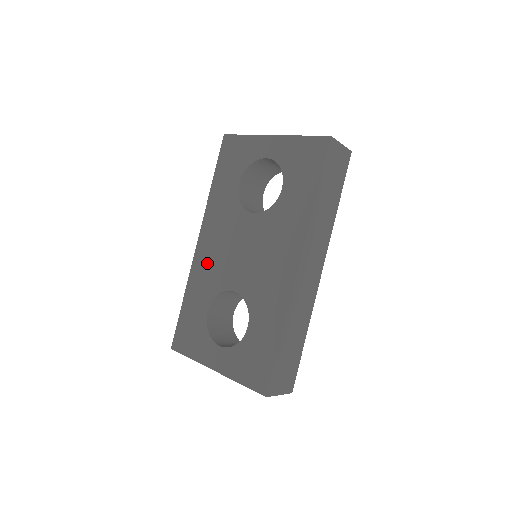
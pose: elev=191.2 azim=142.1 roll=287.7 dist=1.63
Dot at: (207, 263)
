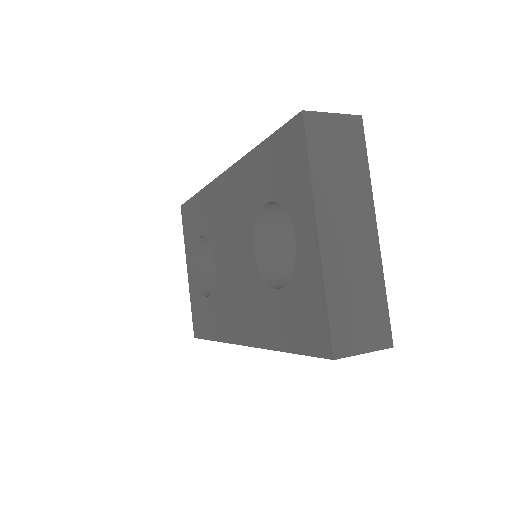
Dot at: (217, 206)
